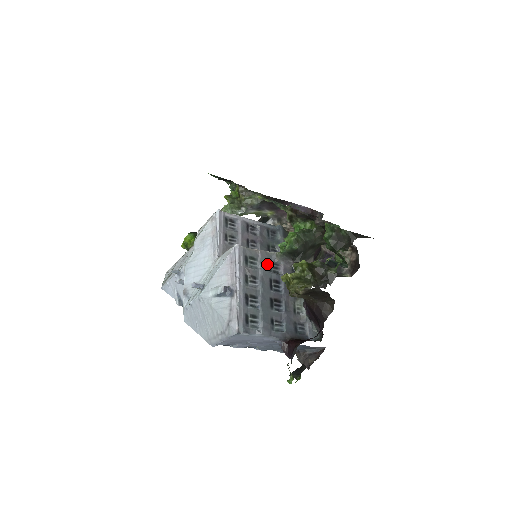
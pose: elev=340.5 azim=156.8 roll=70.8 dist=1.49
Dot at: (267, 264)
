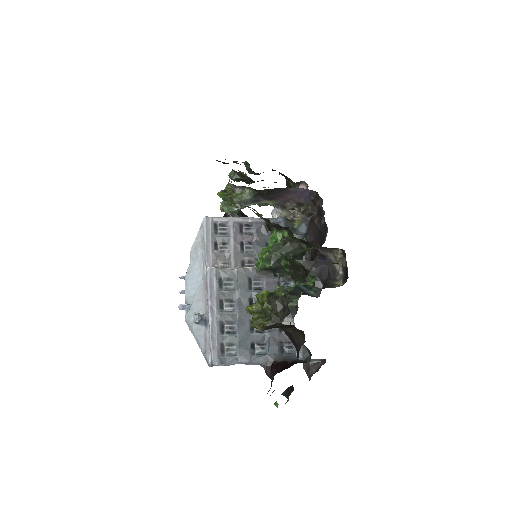
Dot at: (245, 282)
